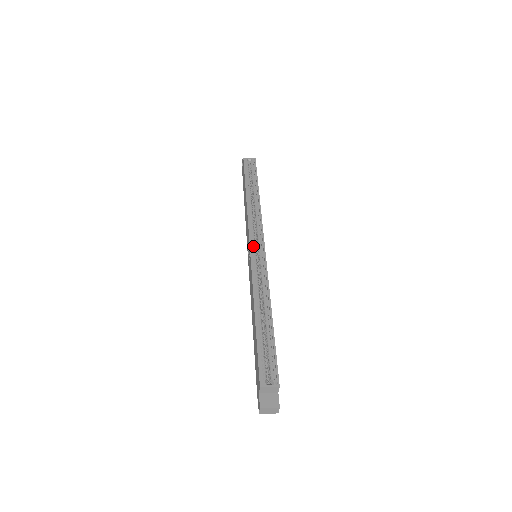
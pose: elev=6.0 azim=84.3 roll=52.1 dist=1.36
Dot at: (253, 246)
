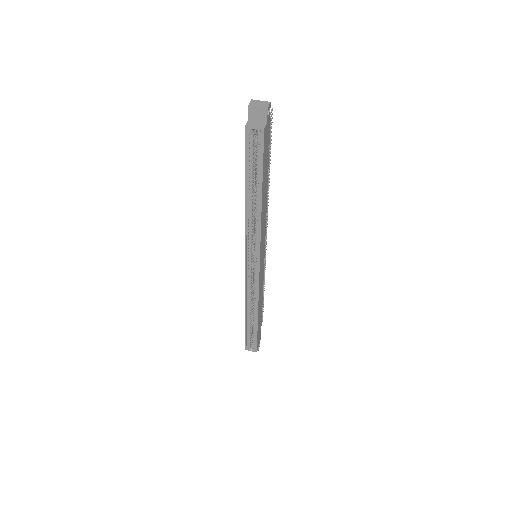
Dot at: (249, 265)
